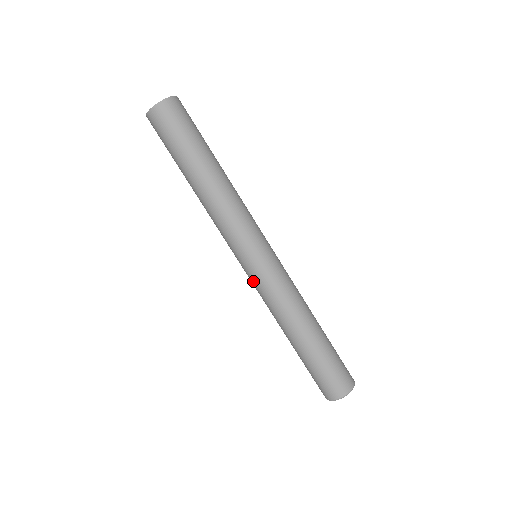
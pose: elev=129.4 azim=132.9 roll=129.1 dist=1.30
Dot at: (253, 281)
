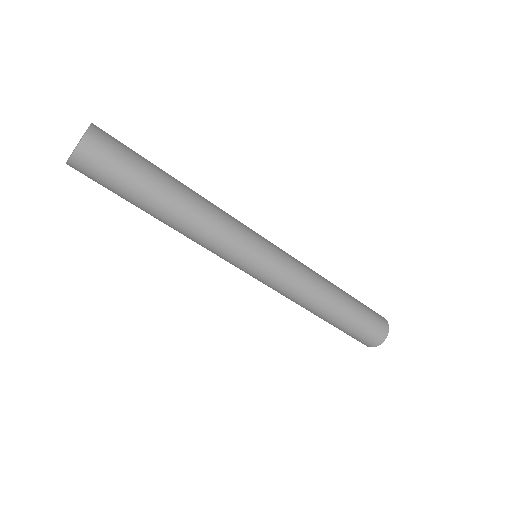
Dot at: (260, 281)
